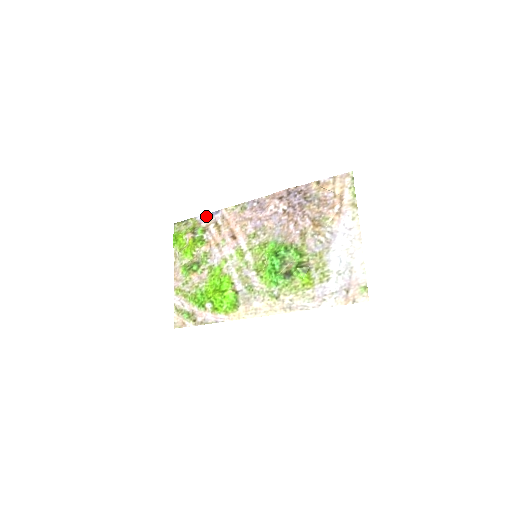
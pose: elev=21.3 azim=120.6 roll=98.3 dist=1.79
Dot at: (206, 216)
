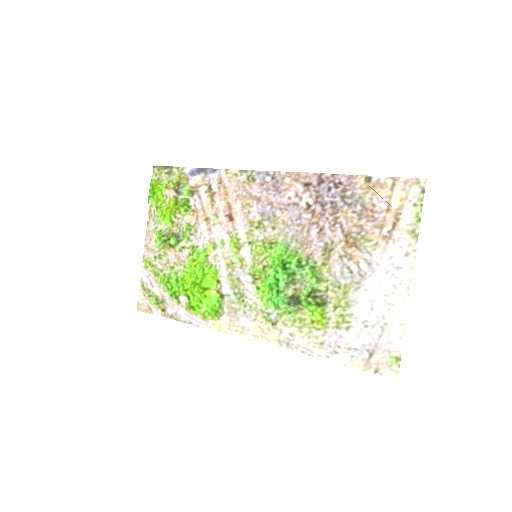
Dot at: (197, 171)
